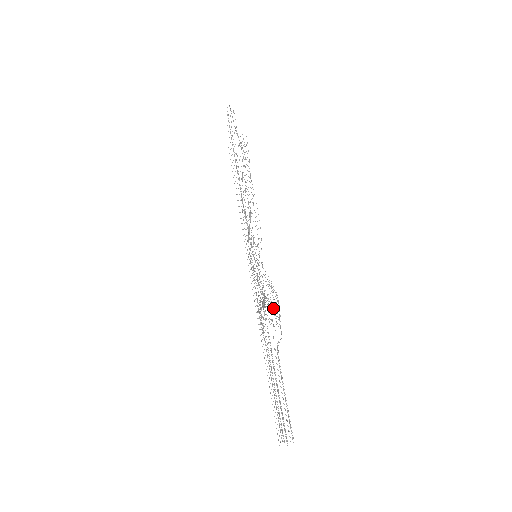
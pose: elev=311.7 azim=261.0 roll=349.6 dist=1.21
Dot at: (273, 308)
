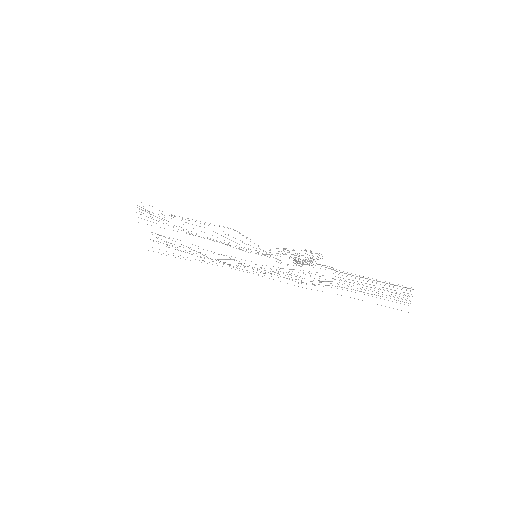
Dot at: occluded
